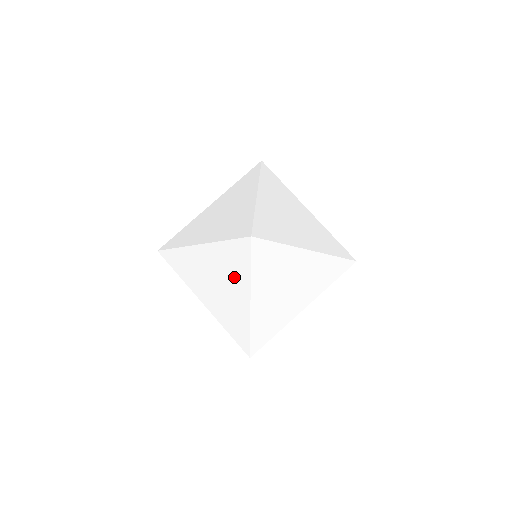
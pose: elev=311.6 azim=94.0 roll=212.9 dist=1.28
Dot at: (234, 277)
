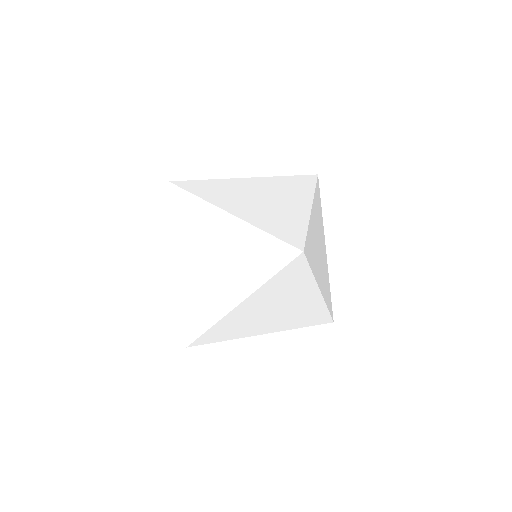
Dot at: (295, 291)
